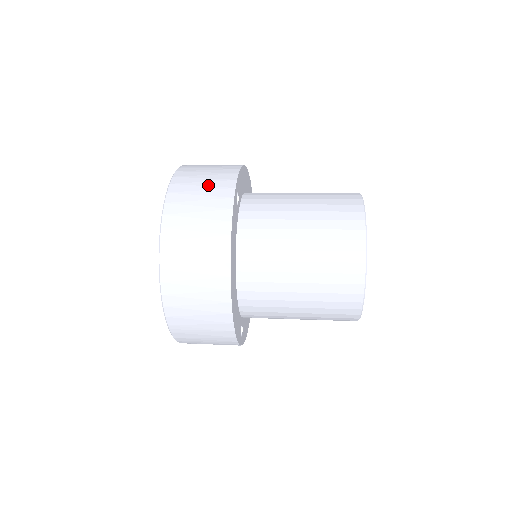
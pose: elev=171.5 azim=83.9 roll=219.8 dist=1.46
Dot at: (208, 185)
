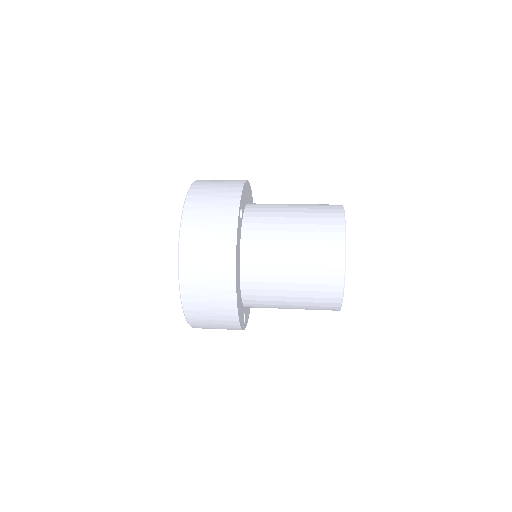
Dot at: (217, 204)
